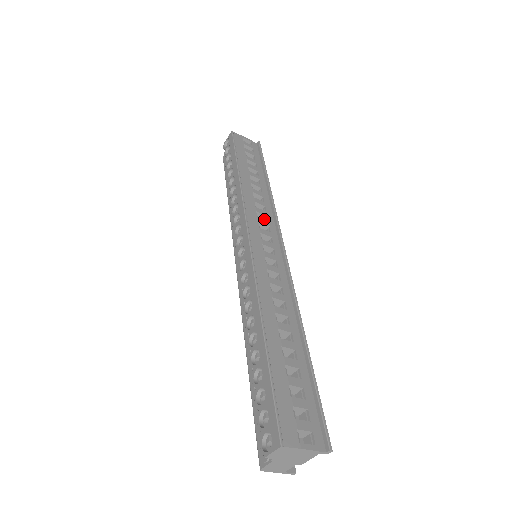
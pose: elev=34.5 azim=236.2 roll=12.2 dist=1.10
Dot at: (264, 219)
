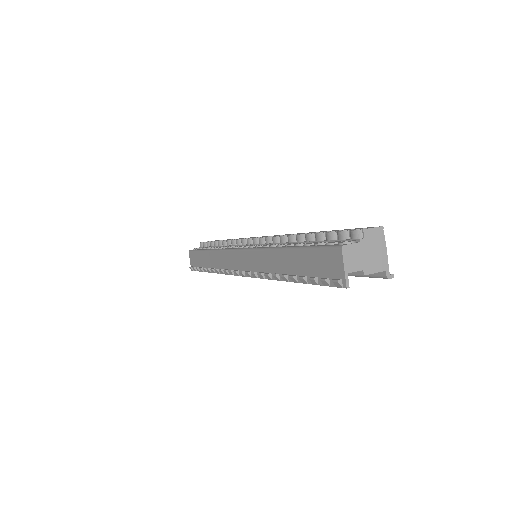
Dot at: occluded
